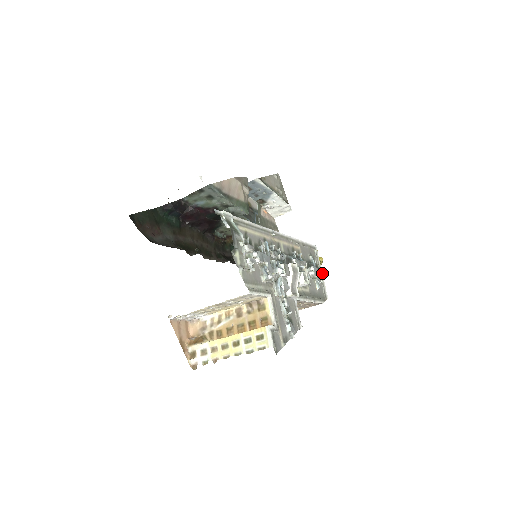
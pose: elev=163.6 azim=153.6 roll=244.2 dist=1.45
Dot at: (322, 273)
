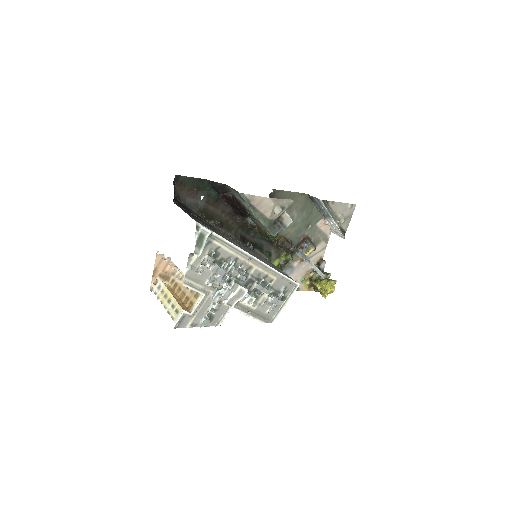
Dot at: occluded
